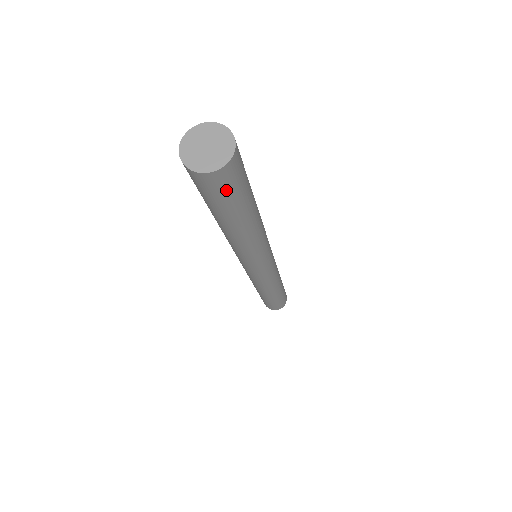
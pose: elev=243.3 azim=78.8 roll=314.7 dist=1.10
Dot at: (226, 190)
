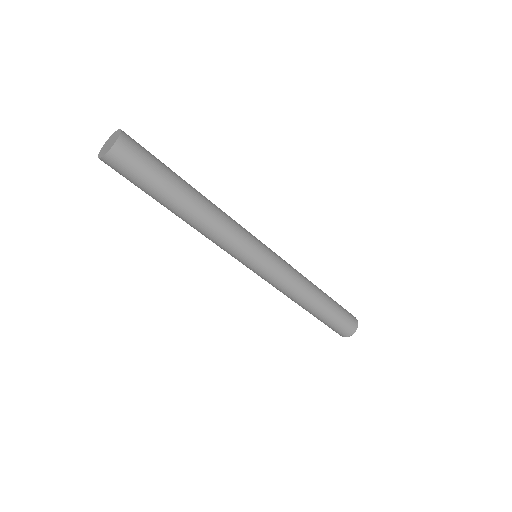
Dot at: (138, 160)
